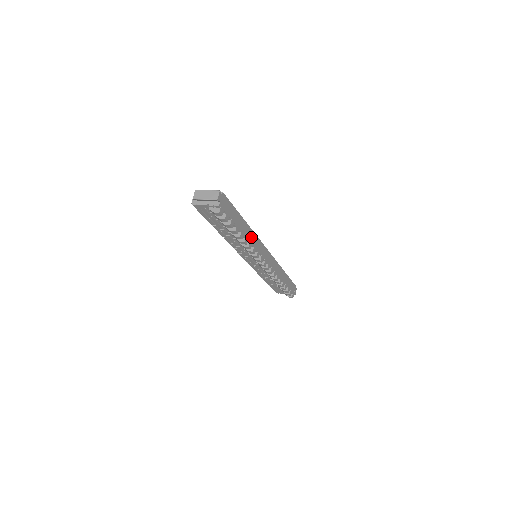
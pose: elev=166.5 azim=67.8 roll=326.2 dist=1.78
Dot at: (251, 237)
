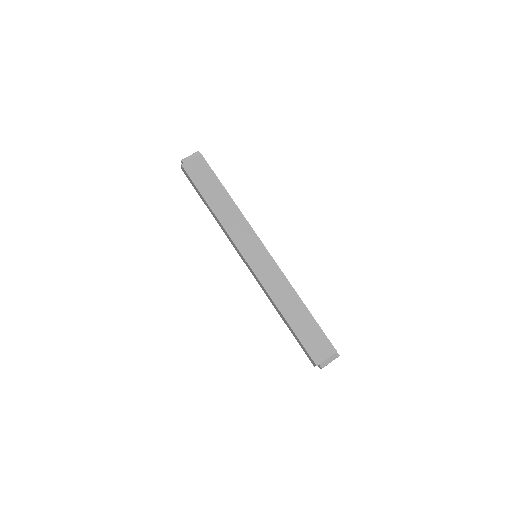
Dot at: occluded
